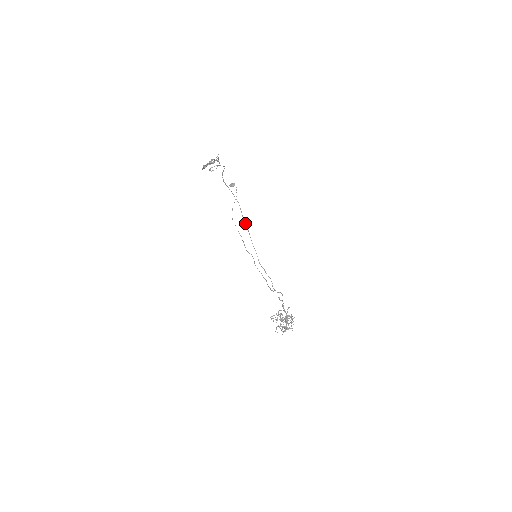
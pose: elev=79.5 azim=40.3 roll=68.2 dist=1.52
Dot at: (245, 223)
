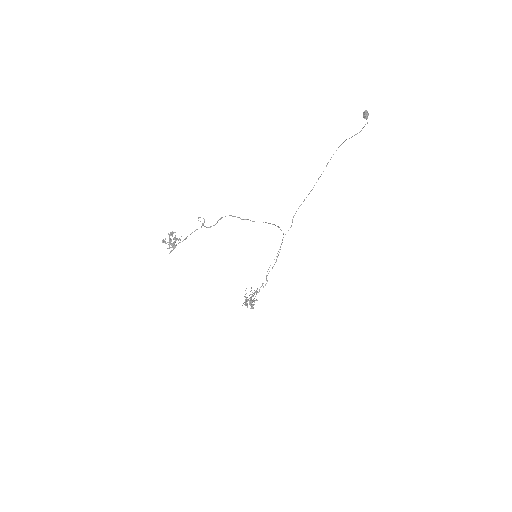
Dot at: occluded
